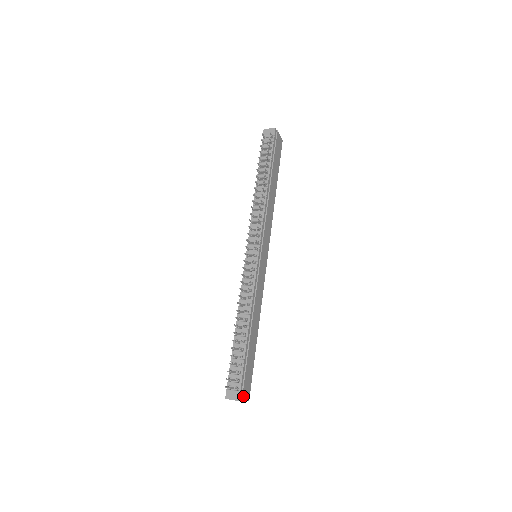
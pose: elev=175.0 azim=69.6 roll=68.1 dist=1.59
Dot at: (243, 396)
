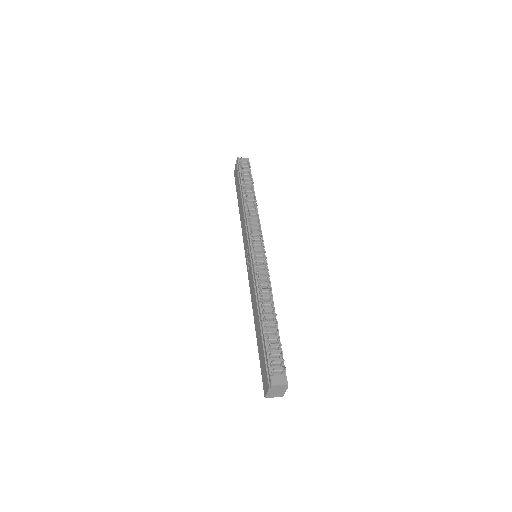
Dot at: occluded
